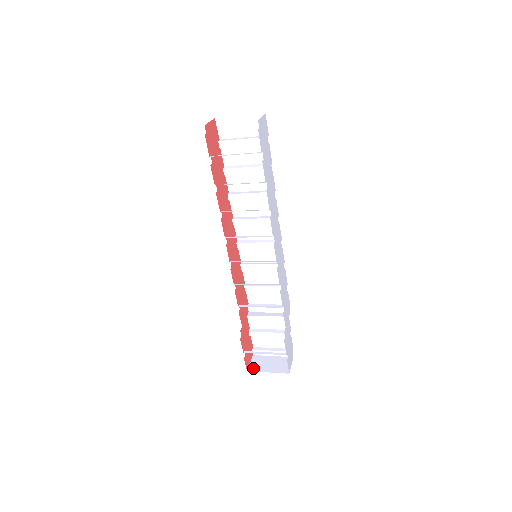
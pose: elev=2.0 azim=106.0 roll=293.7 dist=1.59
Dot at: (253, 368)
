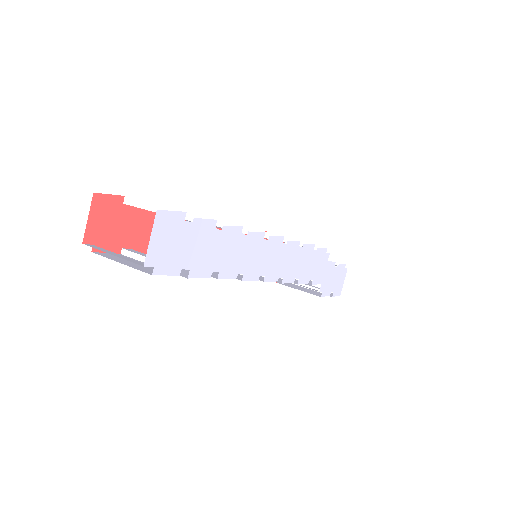
Dot at: occluded
